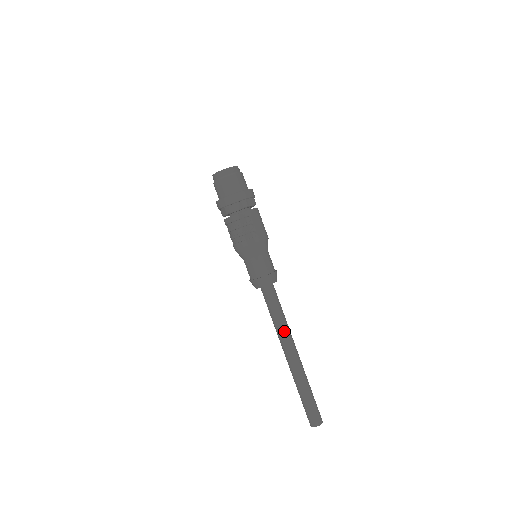
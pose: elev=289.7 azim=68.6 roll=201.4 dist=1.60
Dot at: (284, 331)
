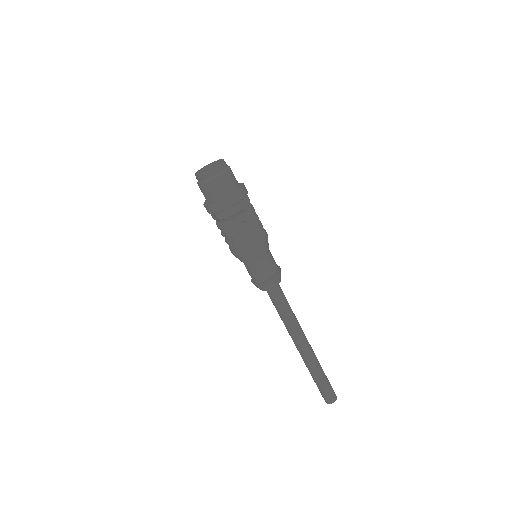
Dot at: (293, 327)
